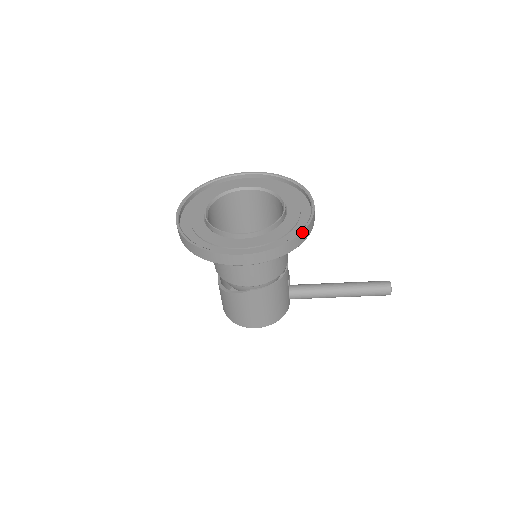
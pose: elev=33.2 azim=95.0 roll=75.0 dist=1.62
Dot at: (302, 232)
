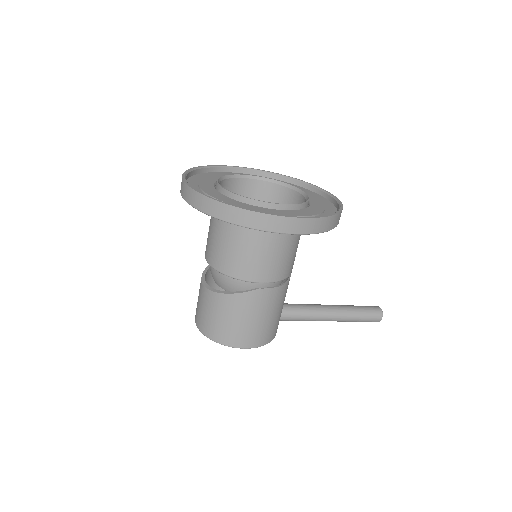
Dot at: (341, 211)
